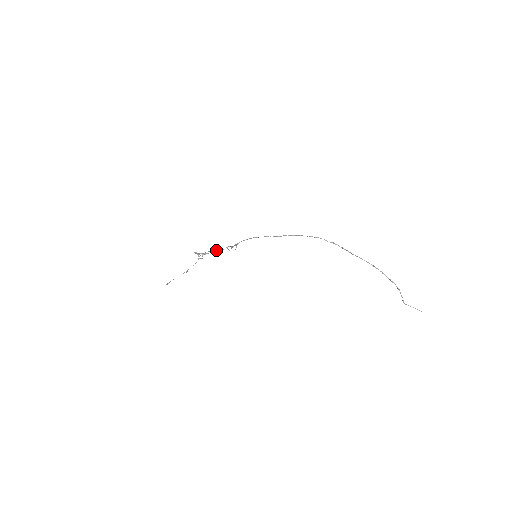
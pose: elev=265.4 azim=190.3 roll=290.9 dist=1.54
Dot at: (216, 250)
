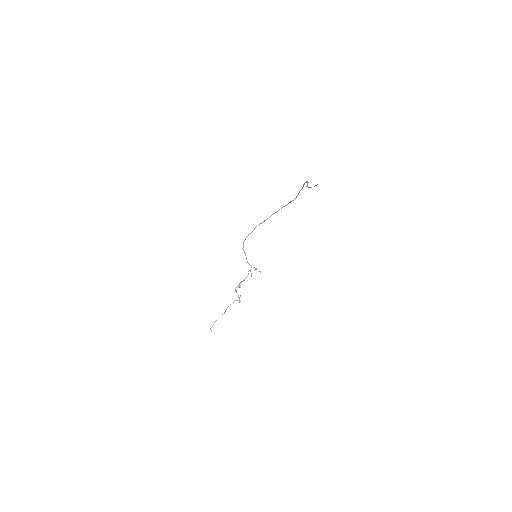
Dot at: occluded
